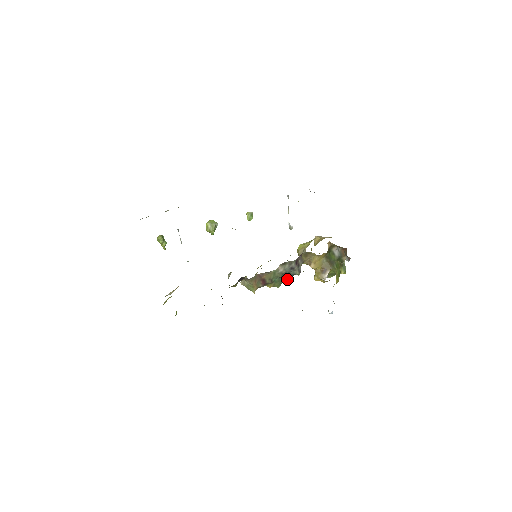
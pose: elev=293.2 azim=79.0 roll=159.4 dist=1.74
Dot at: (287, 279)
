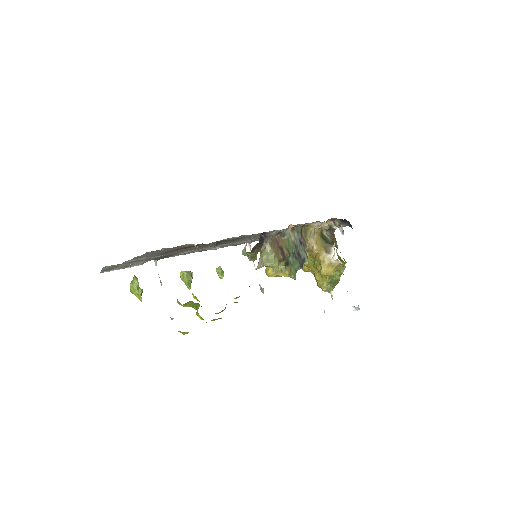
Dot at: (300, 263)
